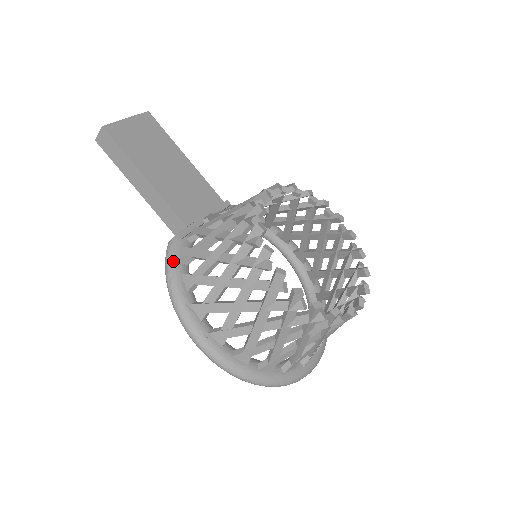
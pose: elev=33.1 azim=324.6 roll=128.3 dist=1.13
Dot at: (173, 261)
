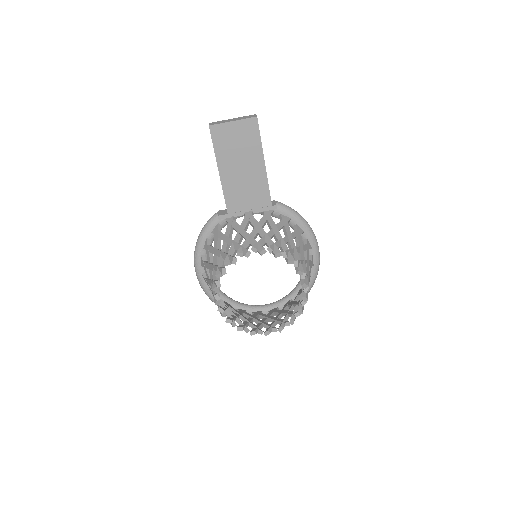
Dot at: (207, 228)
